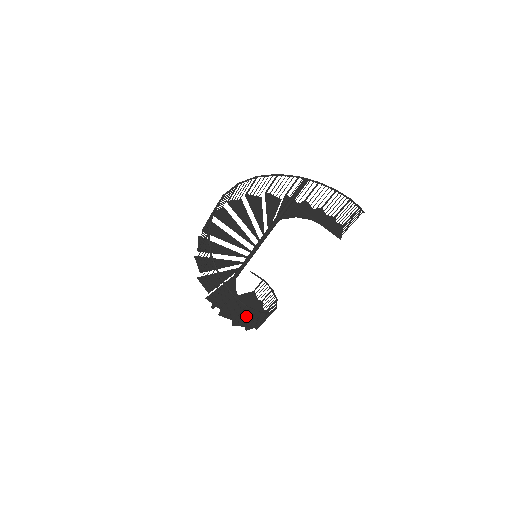
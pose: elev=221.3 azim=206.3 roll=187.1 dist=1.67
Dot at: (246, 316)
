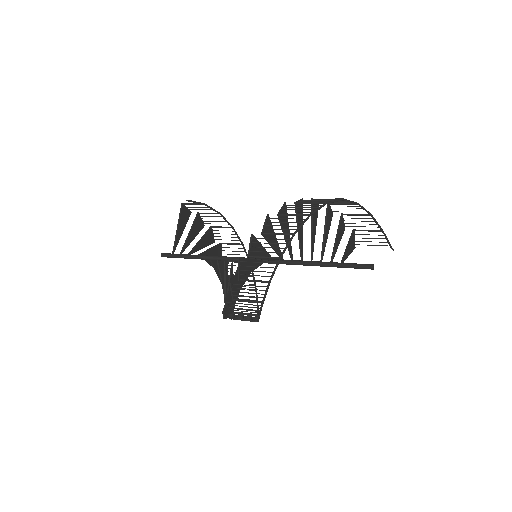
Dot at: occluded
